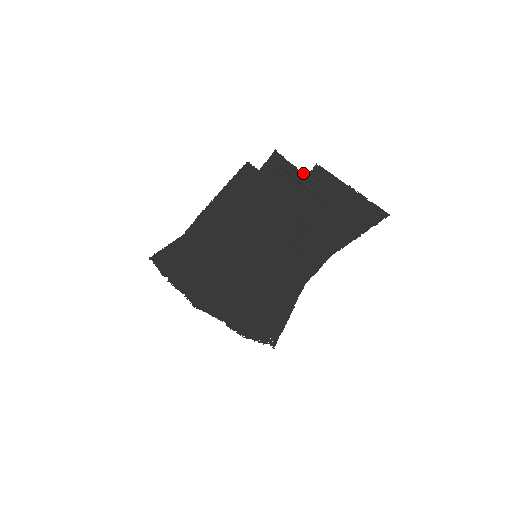
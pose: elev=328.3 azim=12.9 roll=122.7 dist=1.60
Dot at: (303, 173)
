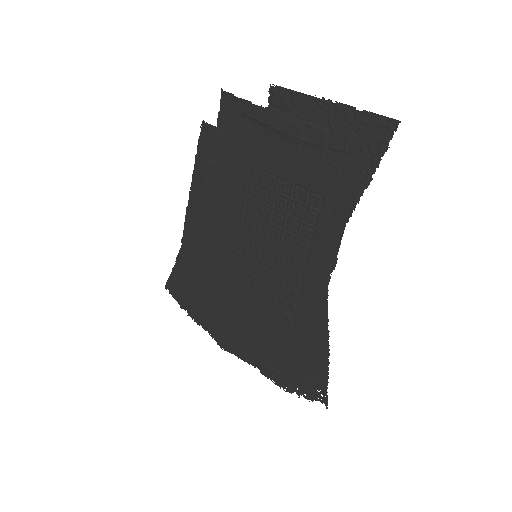
Dot at: (261, 107)
